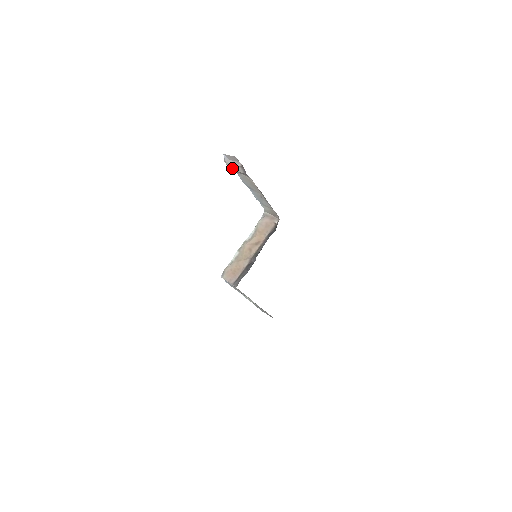
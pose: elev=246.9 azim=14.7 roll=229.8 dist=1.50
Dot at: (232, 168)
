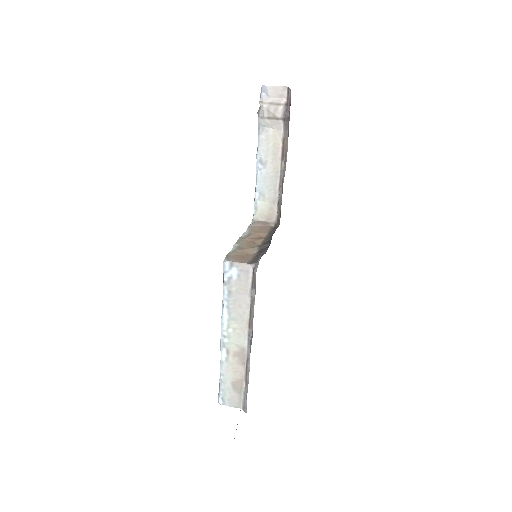
Dot at: (269, 110)
